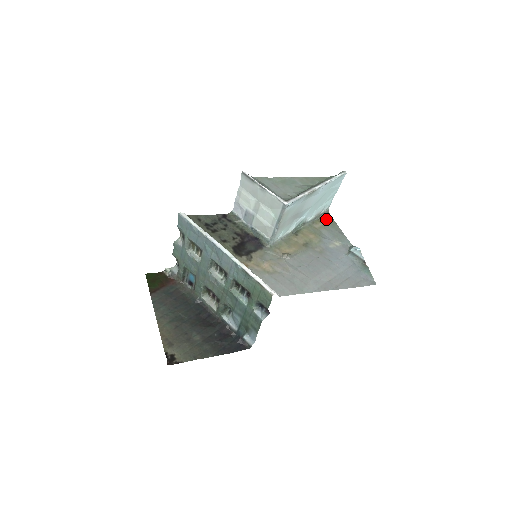
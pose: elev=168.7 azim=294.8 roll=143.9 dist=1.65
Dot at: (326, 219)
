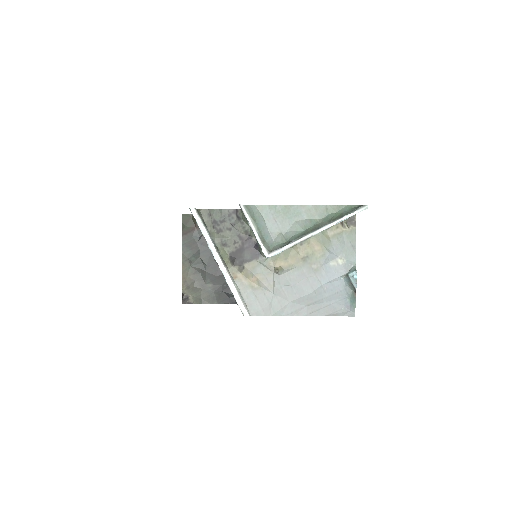
Dot at: (347, 224)
